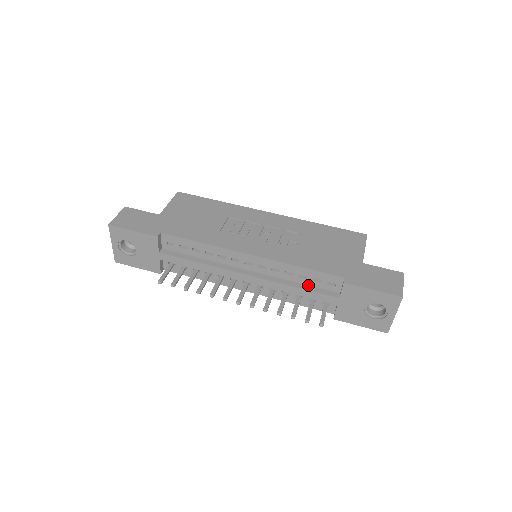
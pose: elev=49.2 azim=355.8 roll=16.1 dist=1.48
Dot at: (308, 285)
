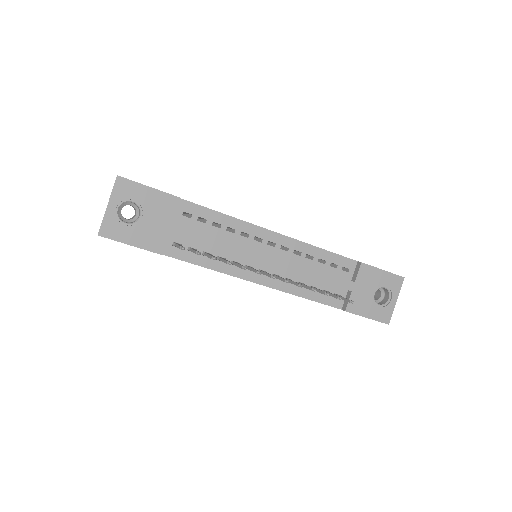
Dot at: occluded
